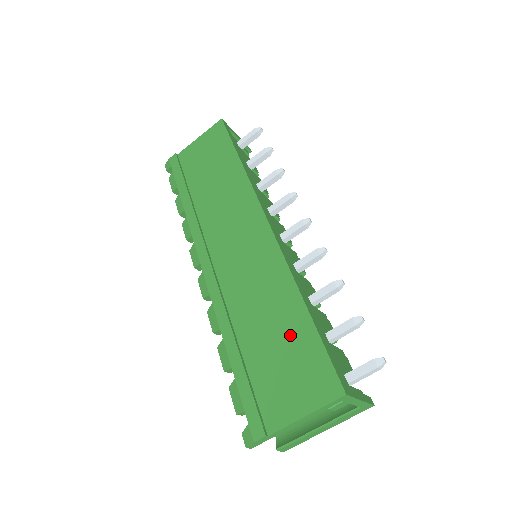
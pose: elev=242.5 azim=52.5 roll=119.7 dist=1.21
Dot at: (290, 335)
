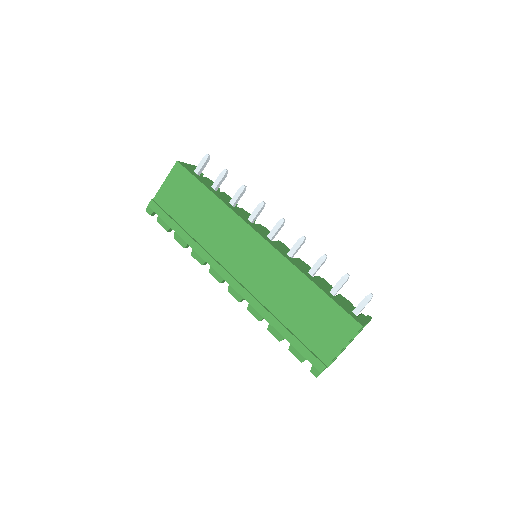
Dot at: (313, 305)
